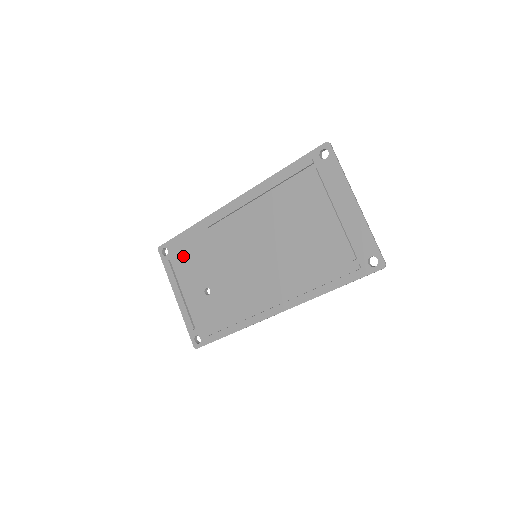
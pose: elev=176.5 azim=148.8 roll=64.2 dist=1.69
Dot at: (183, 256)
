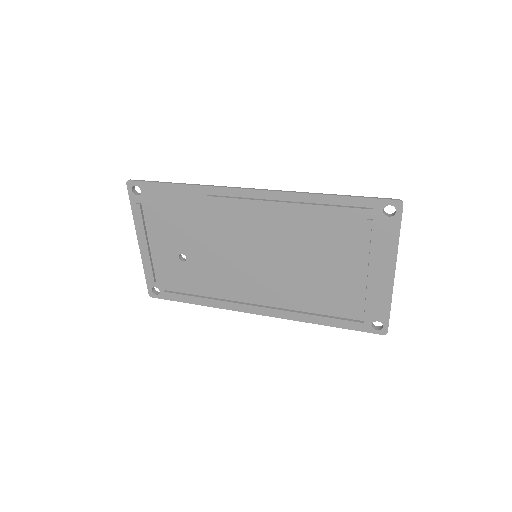
Dot at: (161, 209)
